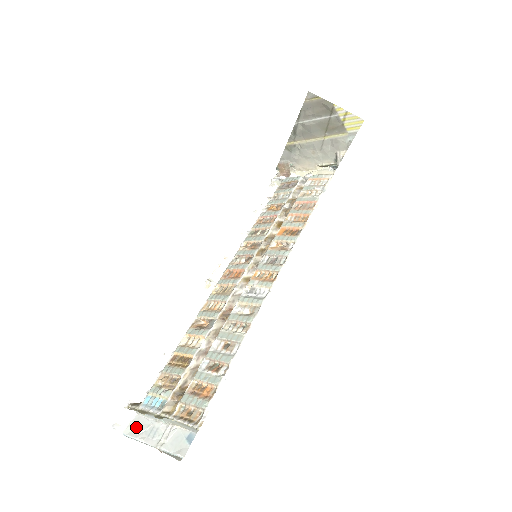
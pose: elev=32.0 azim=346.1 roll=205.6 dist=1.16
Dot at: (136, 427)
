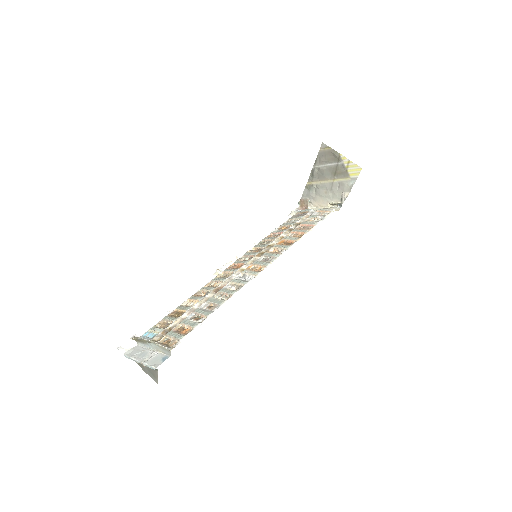
Dot at: (133, 351)
